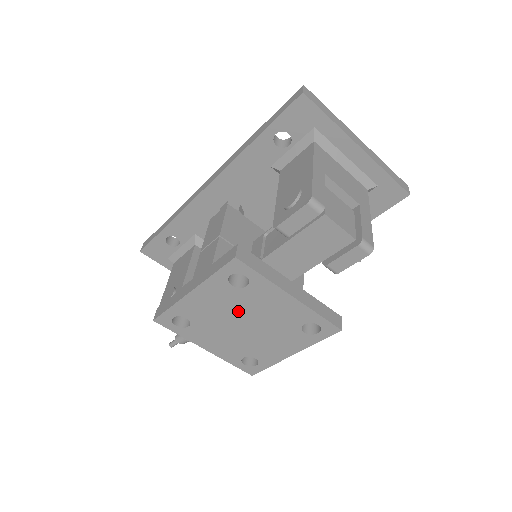
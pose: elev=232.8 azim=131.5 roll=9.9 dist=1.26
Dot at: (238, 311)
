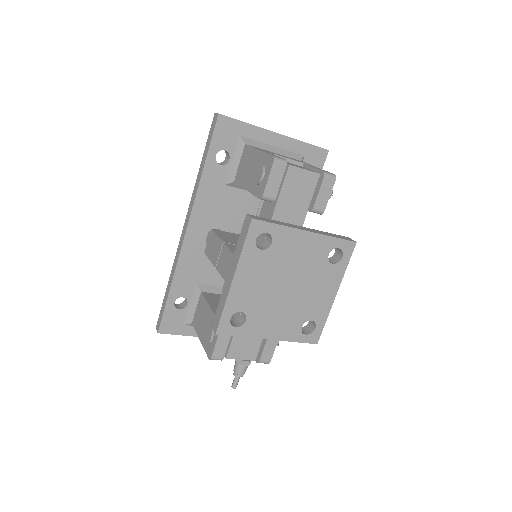
Dot at: (276, 275)
